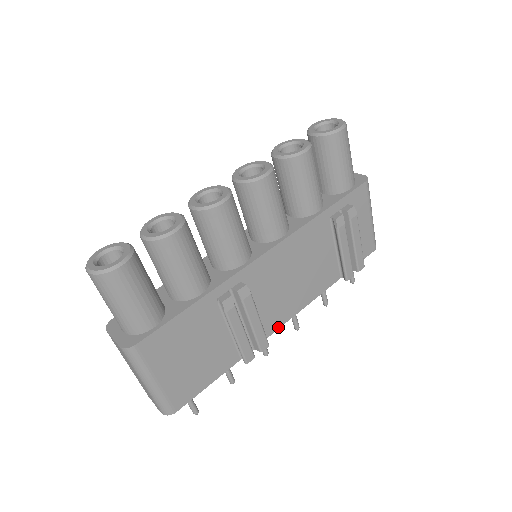
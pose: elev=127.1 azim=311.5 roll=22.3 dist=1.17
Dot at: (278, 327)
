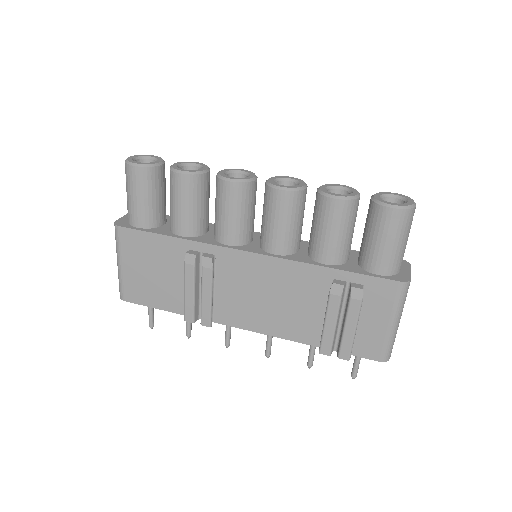
Dot at: (232, 325)
